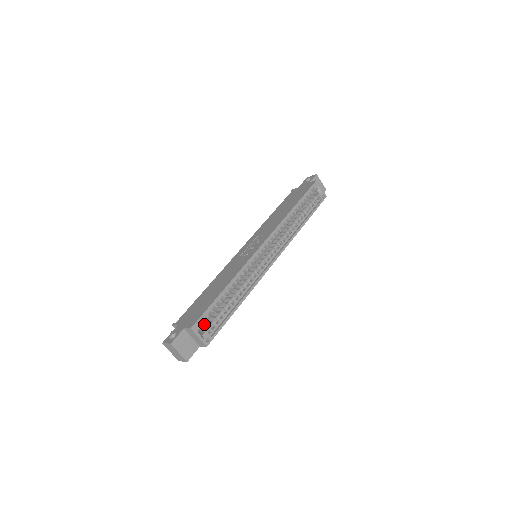
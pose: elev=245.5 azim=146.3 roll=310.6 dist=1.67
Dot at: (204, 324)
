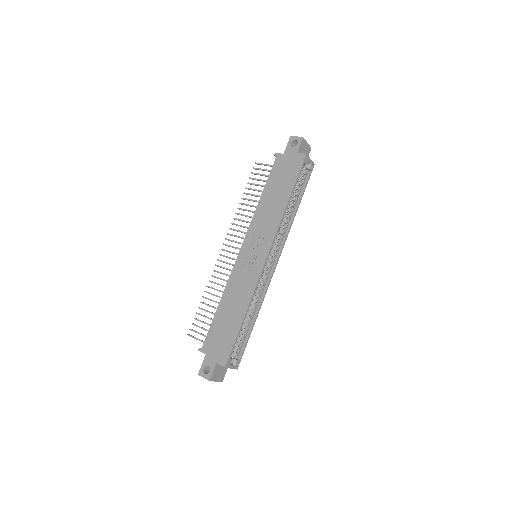
Dot at: occluded
